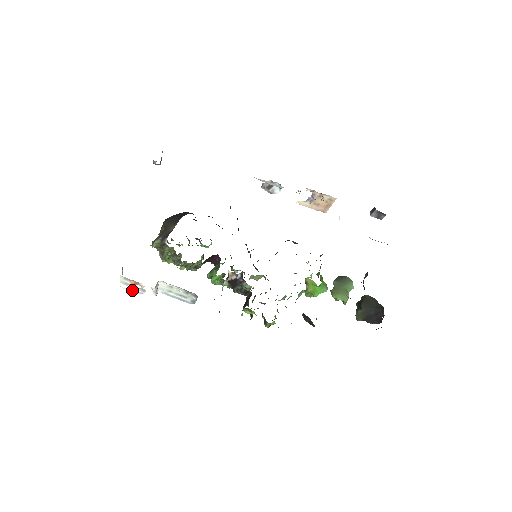
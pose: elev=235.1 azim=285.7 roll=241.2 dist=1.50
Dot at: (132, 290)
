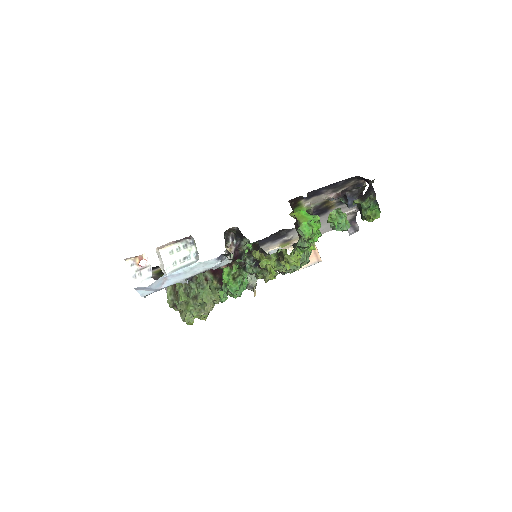
Dot at: (142, 281)
